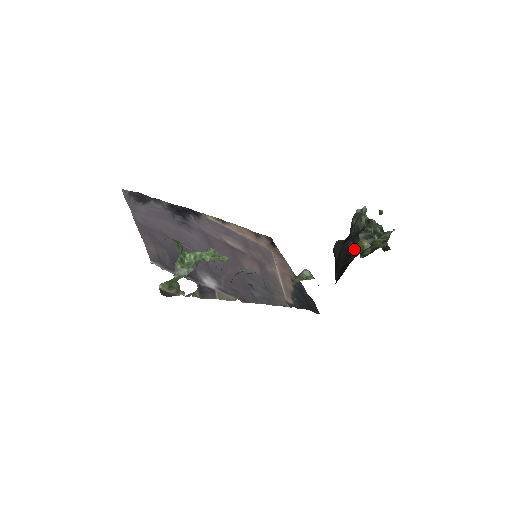
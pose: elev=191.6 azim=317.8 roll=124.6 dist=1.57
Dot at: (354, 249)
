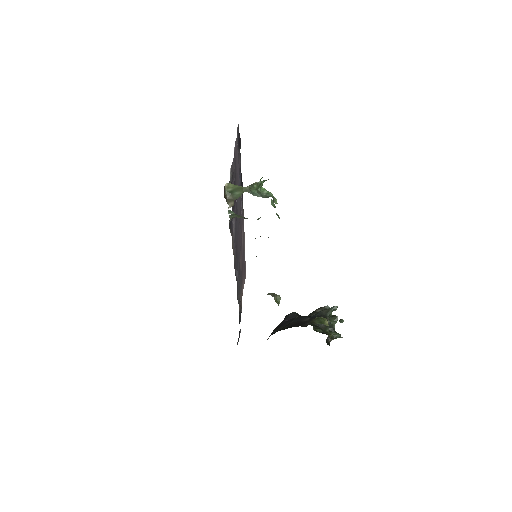
Dot at: (315, 319)
